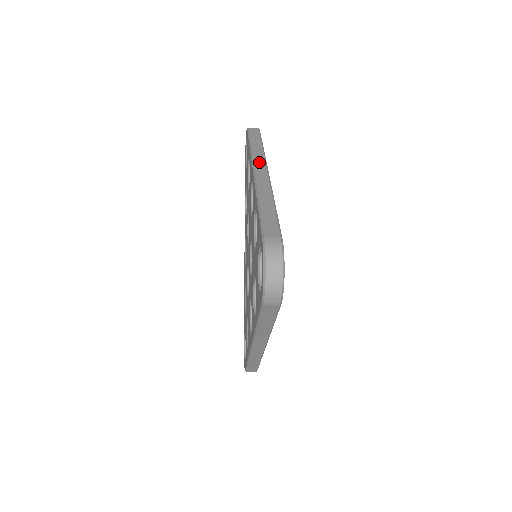
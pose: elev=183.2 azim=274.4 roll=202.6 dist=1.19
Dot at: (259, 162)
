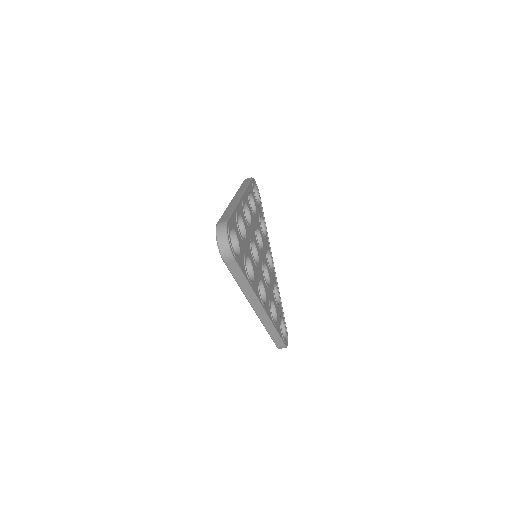
Dot at: (239, 193)
